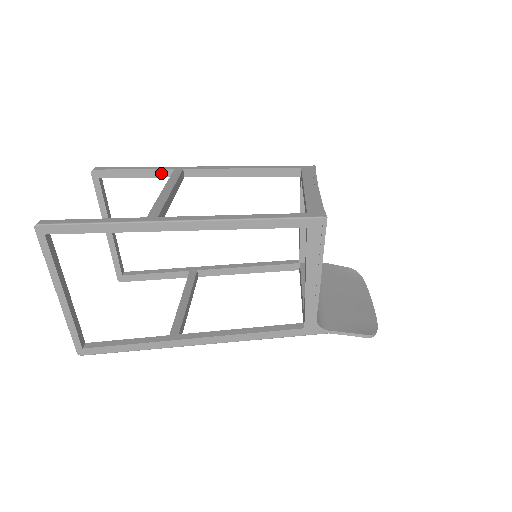
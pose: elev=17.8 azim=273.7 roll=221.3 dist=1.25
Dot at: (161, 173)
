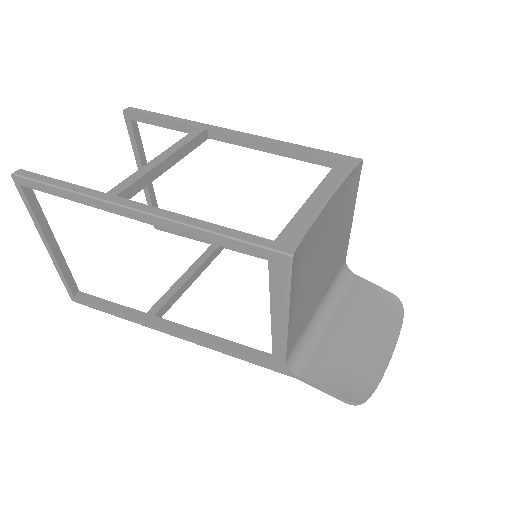
Dot at: (186, 128)
